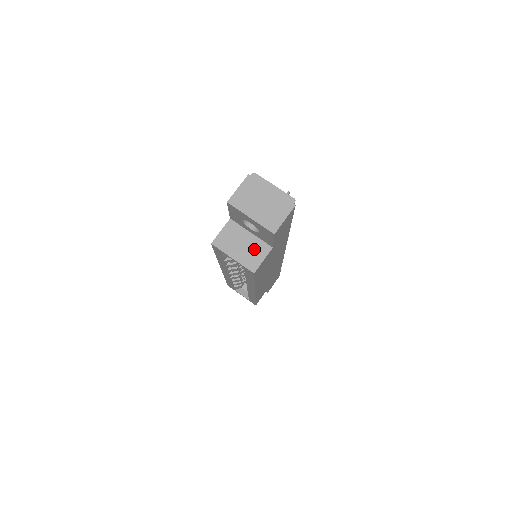
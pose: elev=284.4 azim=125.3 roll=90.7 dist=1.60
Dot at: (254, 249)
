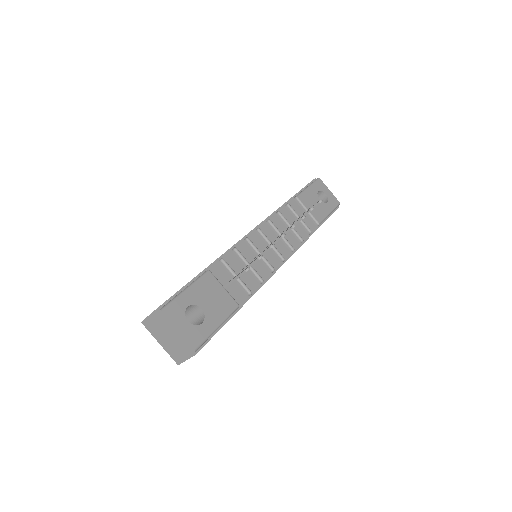
Dot at: occluded
